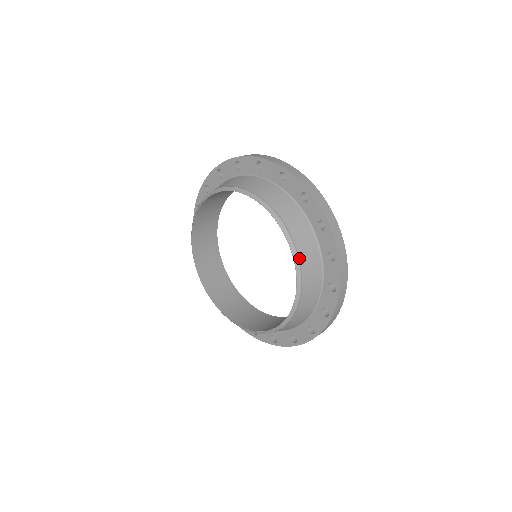
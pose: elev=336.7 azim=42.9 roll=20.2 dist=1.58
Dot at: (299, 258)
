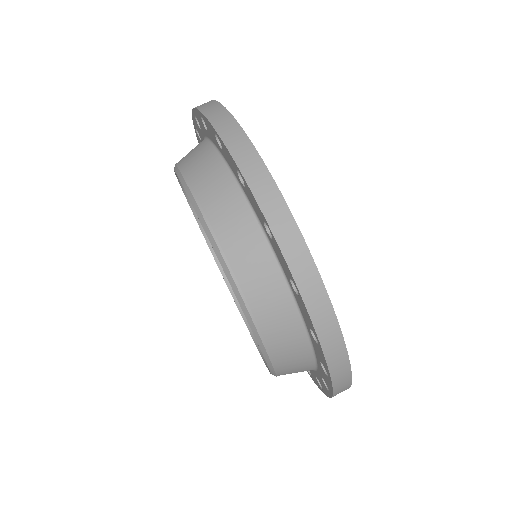
Dot at: occluded
